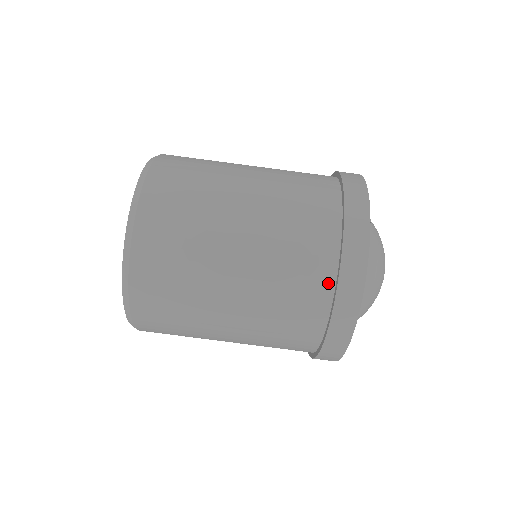
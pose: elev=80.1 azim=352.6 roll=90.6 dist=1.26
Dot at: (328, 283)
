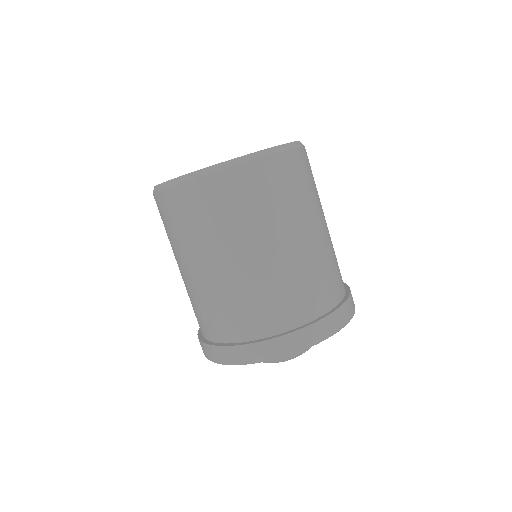
Dot at: (248, 335)
